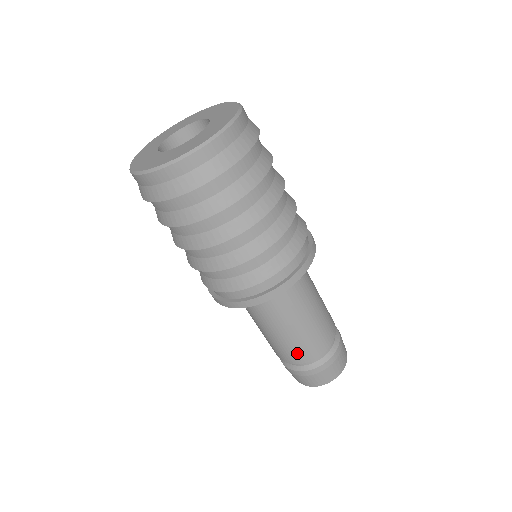
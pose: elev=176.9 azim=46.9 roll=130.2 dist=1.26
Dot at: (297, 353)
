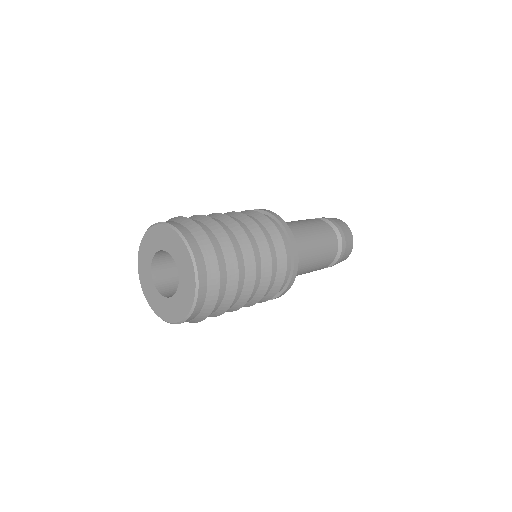
Dot at: occluded
